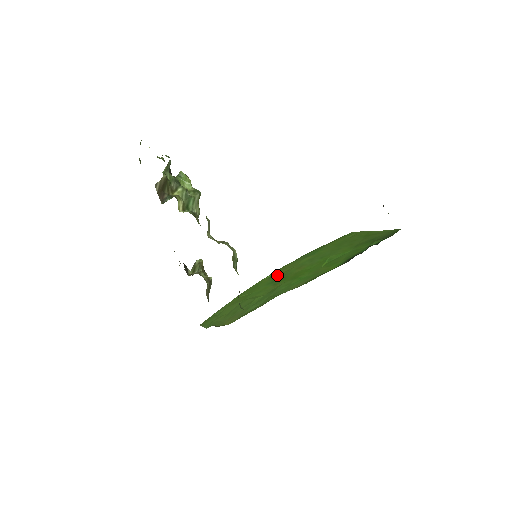
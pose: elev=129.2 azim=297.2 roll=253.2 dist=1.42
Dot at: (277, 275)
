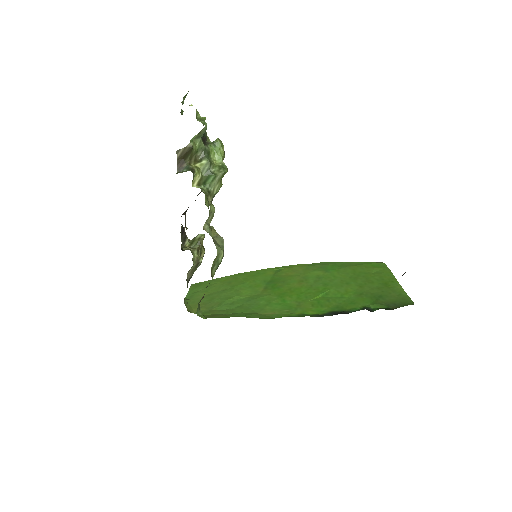
Dot at: (281, 274)
